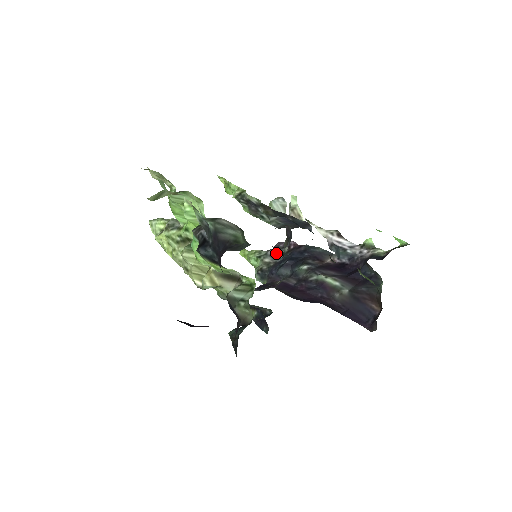
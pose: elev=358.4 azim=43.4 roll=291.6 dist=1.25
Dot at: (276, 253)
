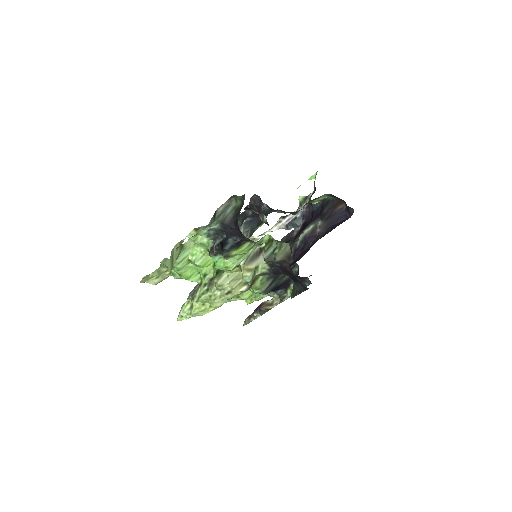
Dot at: occluded
